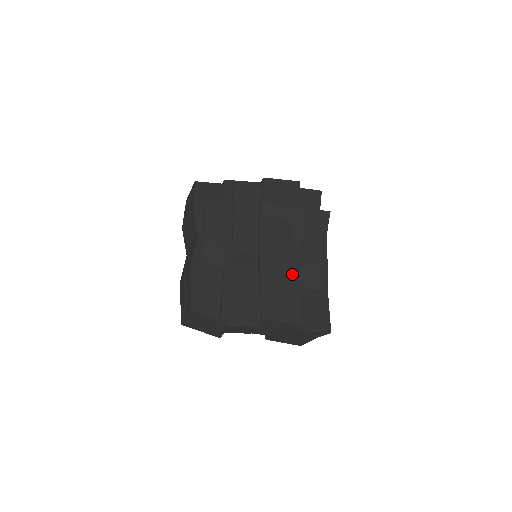
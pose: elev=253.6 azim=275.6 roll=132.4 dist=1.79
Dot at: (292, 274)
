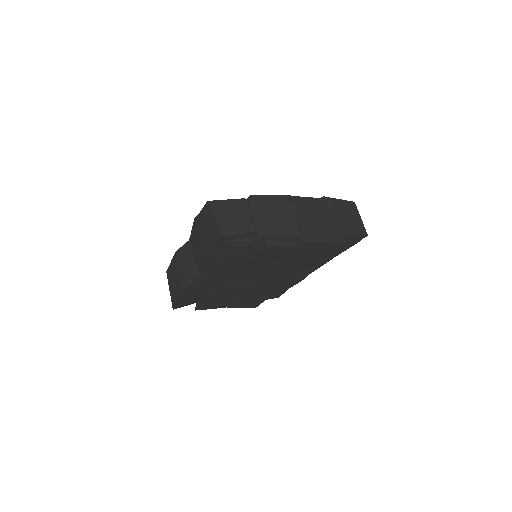
Dot at: (271, 291)
